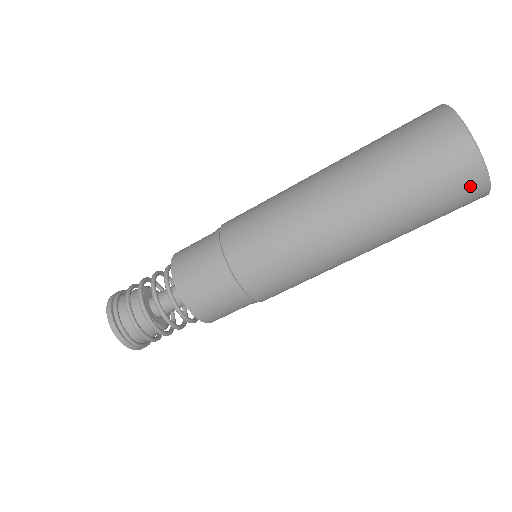
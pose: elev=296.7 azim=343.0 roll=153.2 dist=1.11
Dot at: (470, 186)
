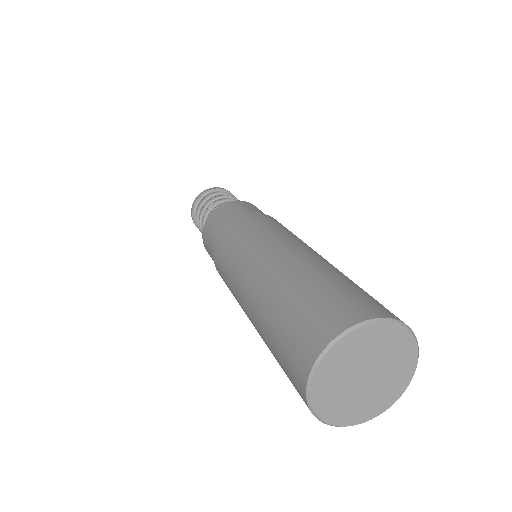
Dot at: occluded
